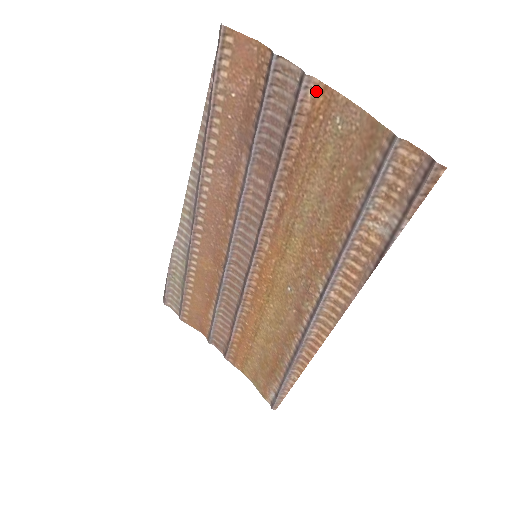
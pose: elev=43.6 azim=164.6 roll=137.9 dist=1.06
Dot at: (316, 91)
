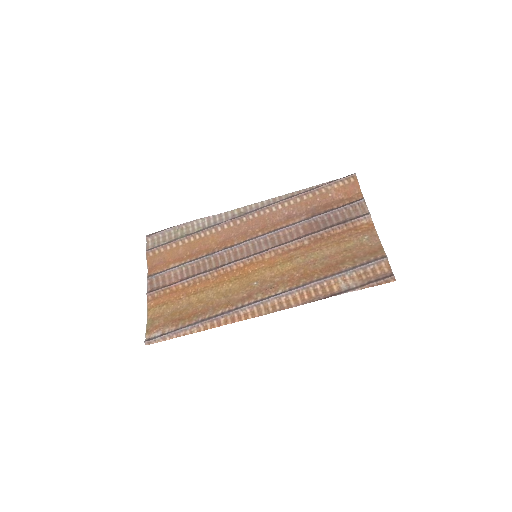
Dot at: (367, 222)
